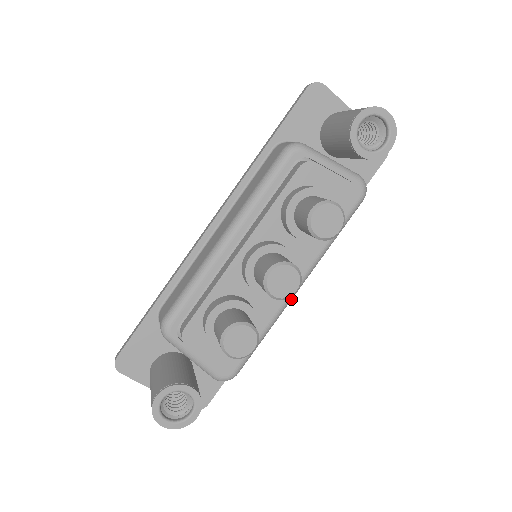
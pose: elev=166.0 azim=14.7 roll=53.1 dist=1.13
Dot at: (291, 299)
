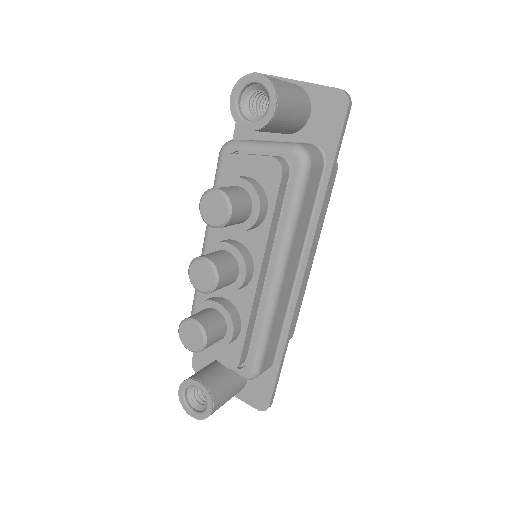
Dot at: (276, 292)
